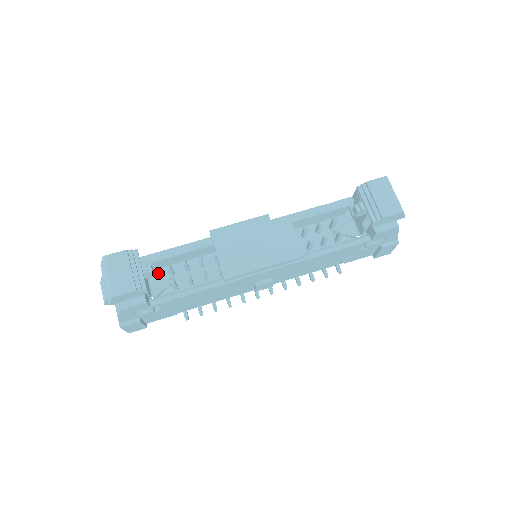
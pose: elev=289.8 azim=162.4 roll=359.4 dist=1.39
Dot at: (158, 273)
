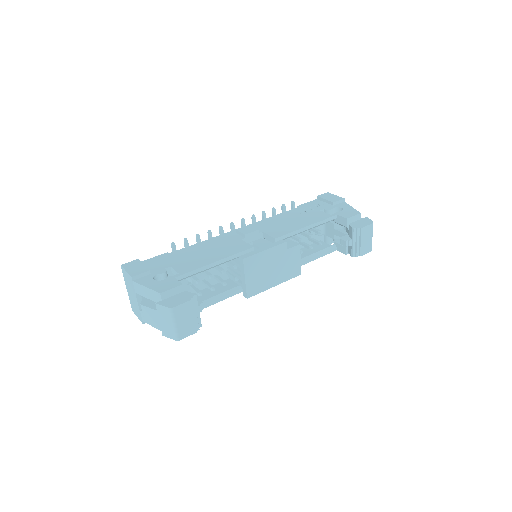
Dot at: occluded
